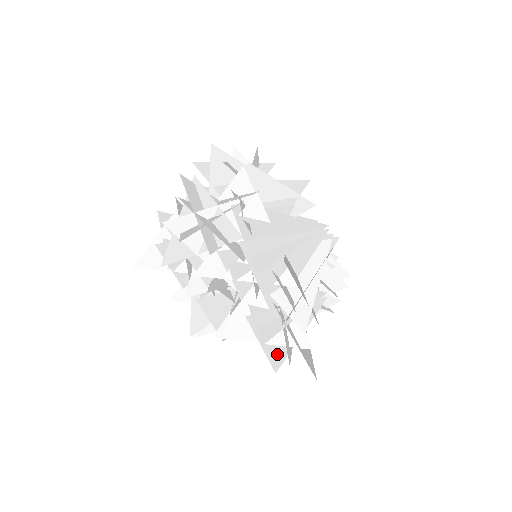
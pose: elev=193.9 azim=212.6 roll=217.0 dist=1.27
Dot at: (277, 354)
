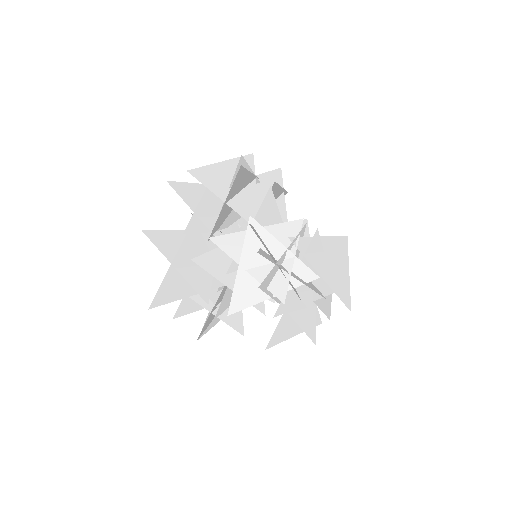
Dot at: occluded
